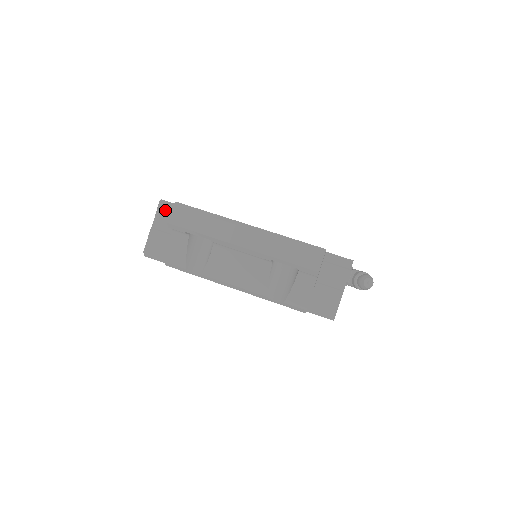
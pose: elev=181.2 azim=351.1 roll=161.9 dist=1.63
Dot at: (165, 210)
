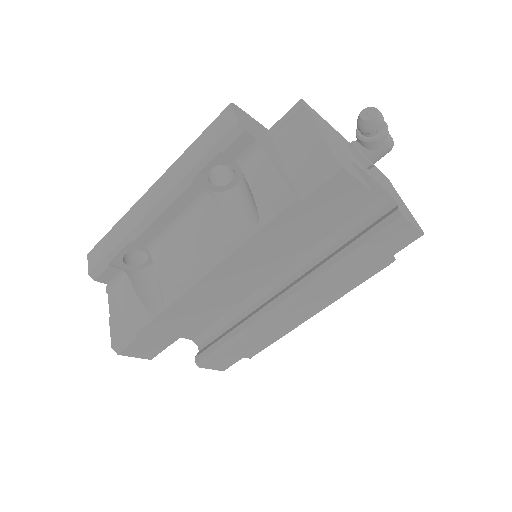
Dot at: occluded
